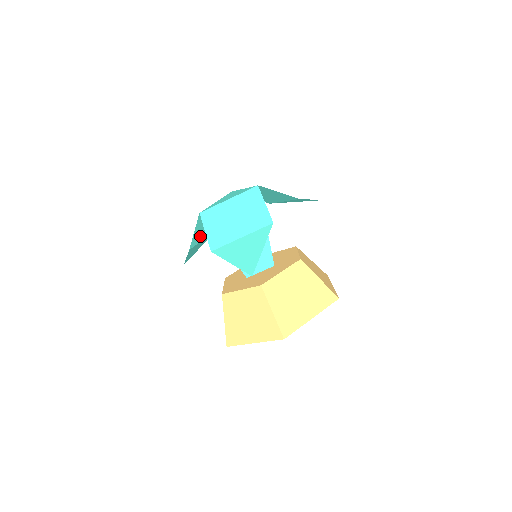
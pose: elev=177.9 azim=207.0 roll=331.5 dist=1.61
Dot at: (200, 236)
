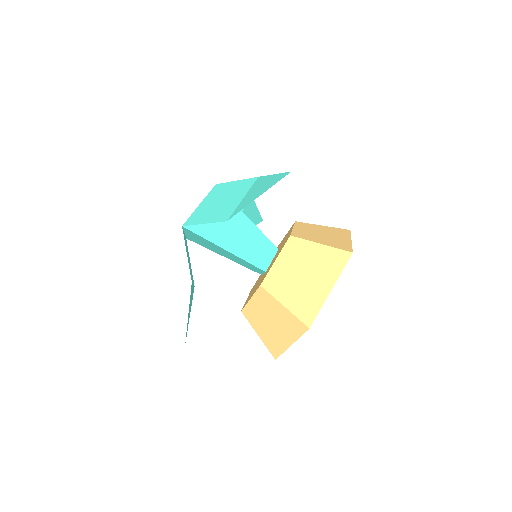
Dot at: occluded
